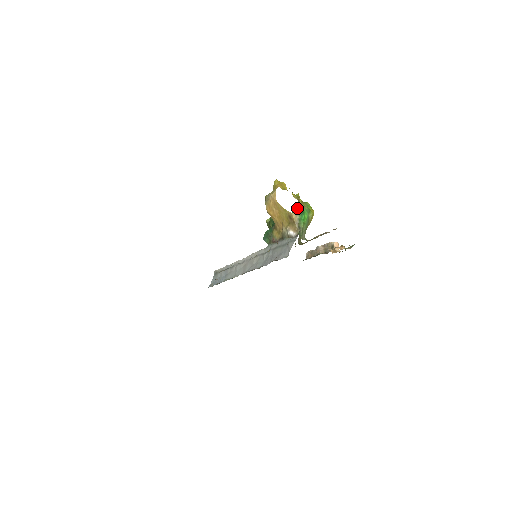
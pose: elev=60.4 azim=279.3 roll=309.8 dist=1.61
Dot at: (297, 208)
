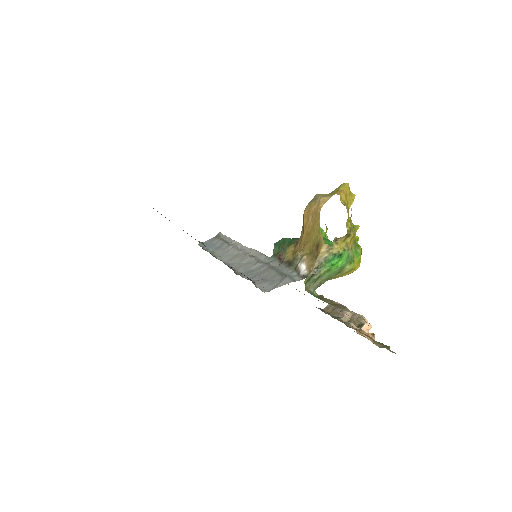
Dot at: (337, 243)
